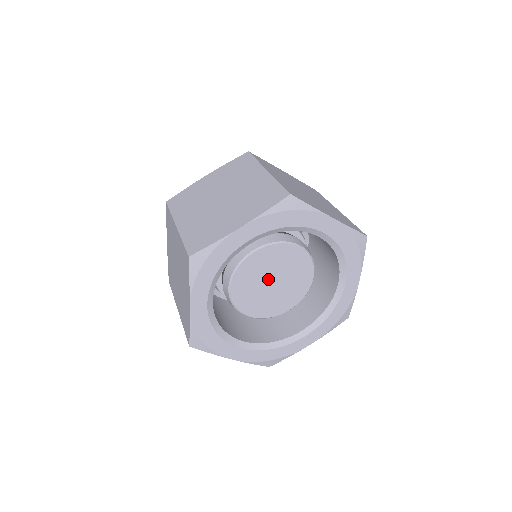
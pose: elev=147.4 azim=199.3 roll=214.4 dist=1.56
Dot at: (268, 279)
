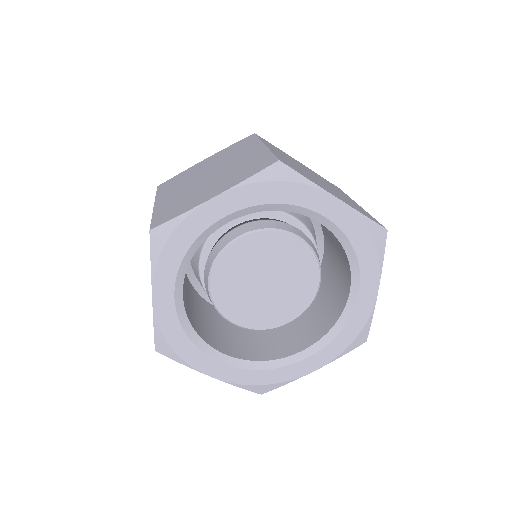
Dot at: (259, 277)
